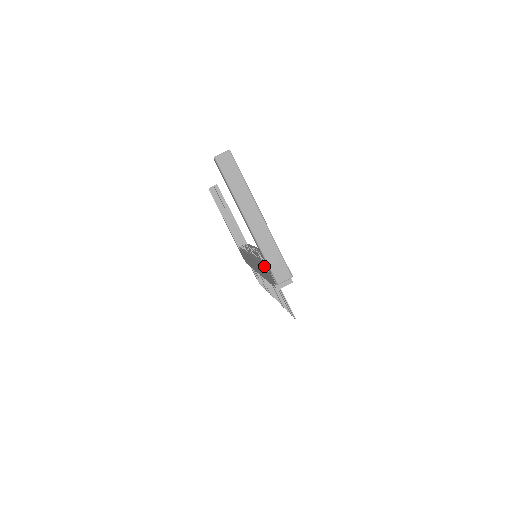
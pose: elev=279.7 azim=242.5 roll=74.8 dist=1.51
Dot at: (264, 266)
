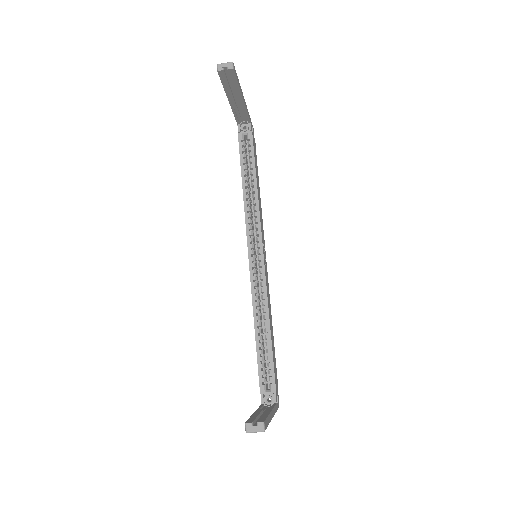
Dot at: (259, 383)
